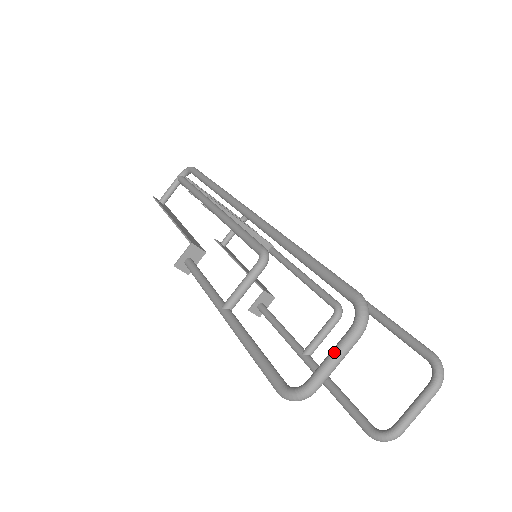
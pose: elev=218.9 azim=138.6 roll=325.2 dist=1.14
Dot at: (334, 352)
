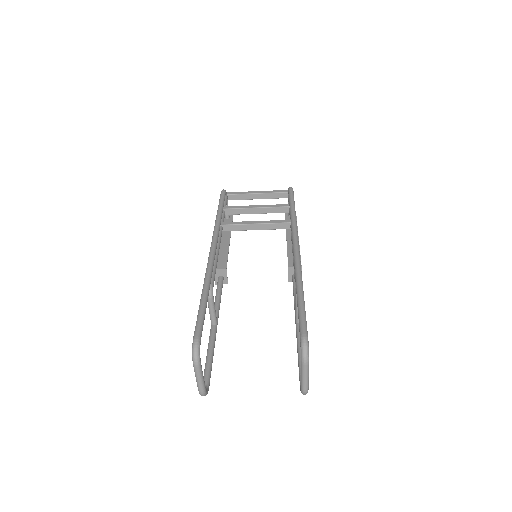
Dot at: (195, 374)
